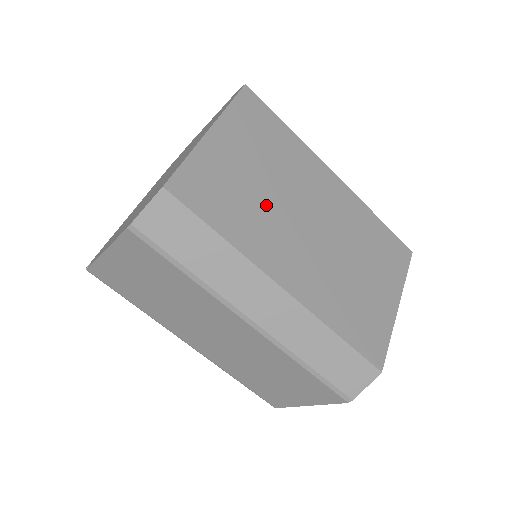
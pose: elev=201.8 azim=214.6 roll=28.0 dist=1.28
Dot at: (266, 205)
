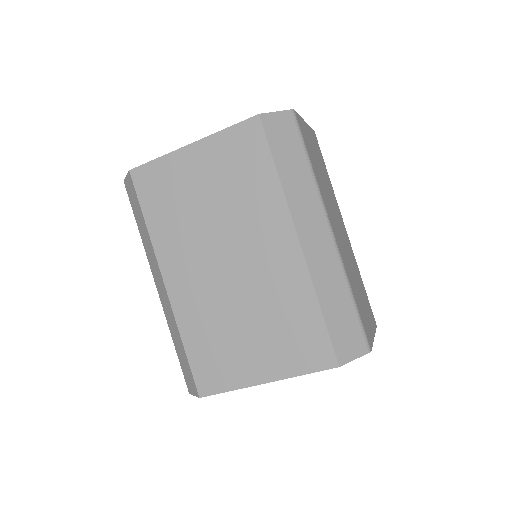
Dot at: (196, 222)
